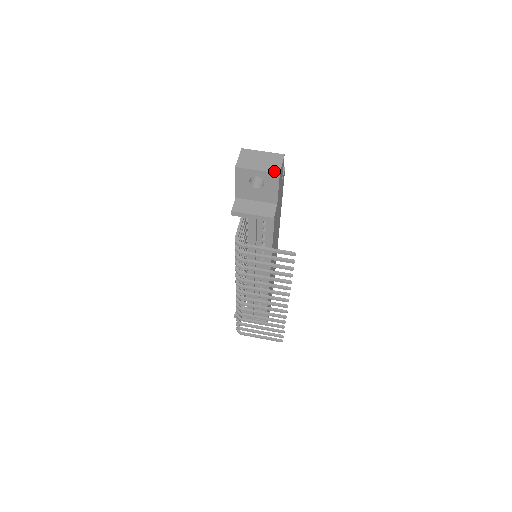
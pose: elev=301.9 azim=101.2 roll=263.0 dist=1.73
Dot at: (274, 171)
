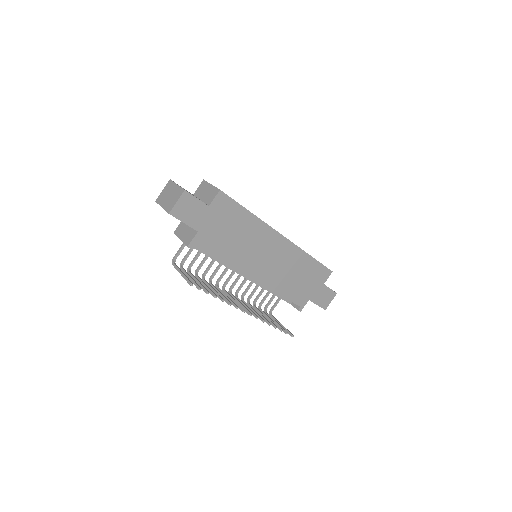
Dot at: (168, 210)
